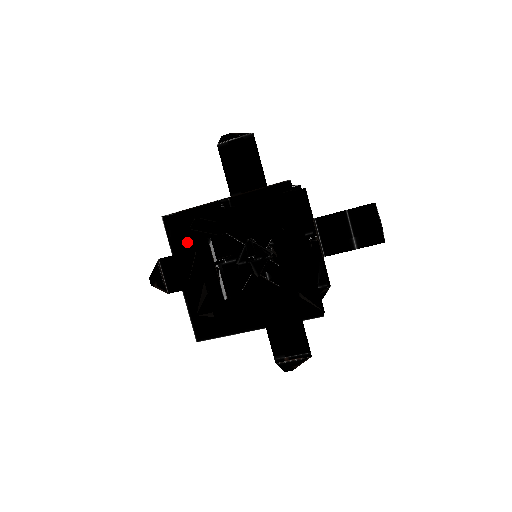
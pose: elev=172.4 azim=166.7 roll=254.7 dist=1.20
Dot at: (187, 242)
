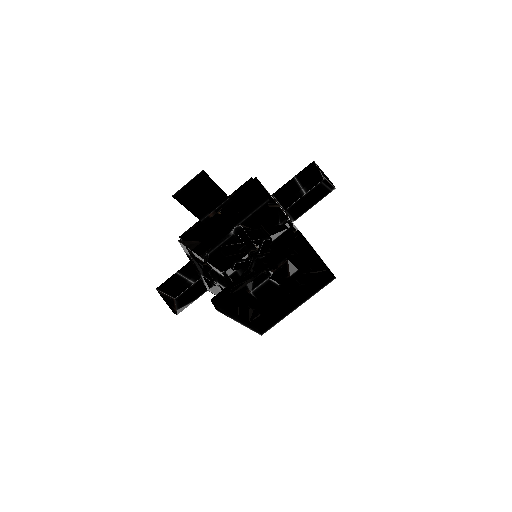
Dot at: (230, 301)
